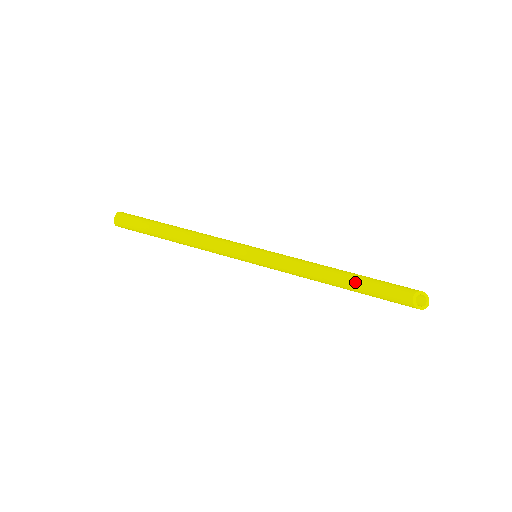
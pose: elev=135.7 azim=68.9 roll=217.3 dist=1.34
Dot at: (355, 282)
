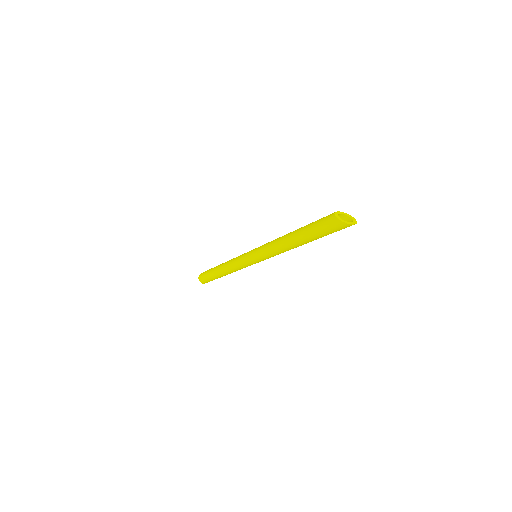
Dot at: occluded
